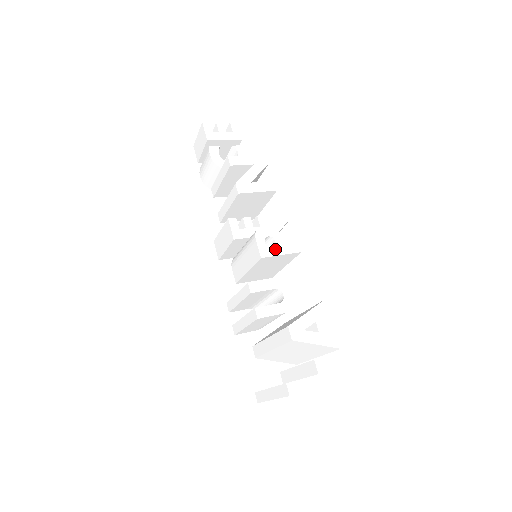
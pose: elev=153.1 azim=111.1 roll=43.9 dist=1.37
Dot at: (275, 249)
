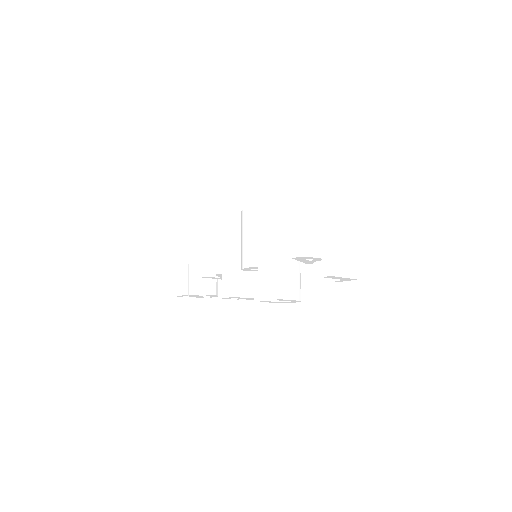
Dot at: occluded
